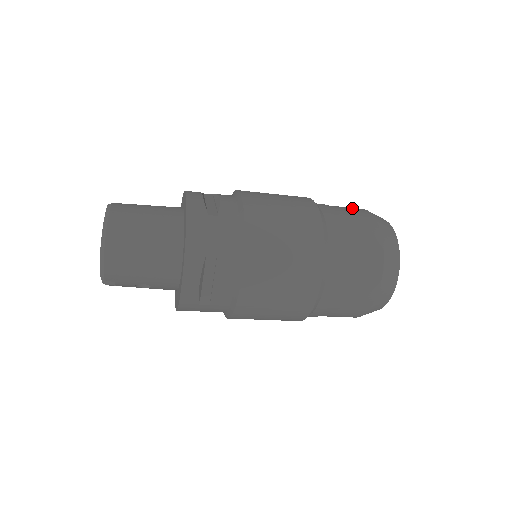
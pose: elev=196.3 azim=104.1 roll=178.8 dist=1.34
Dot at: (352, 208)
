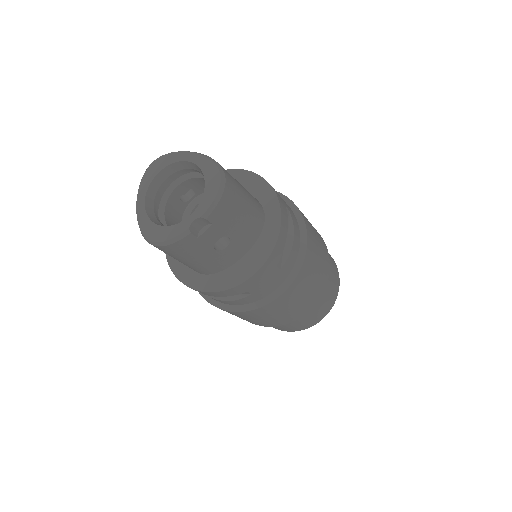
Dot at: occluded
